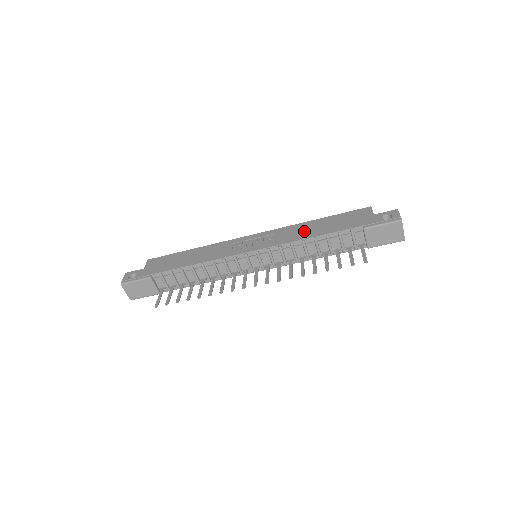
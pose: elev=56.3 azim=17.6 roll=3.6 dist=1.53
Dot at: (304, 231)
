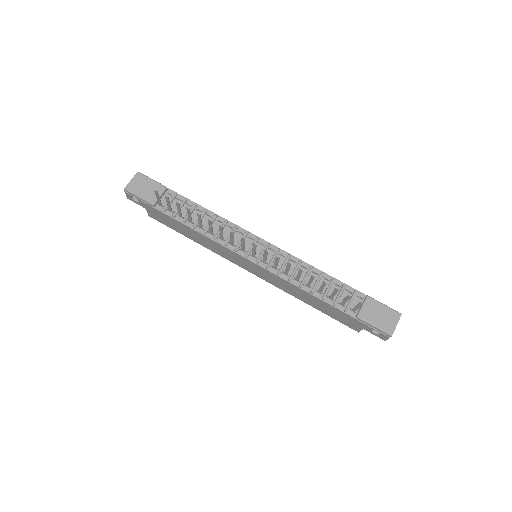
Dot at: occluded
